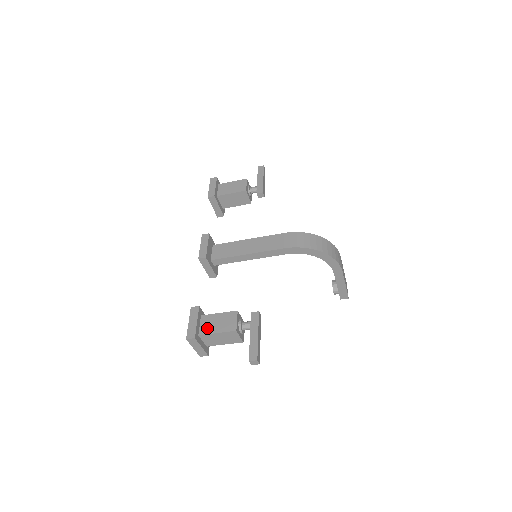
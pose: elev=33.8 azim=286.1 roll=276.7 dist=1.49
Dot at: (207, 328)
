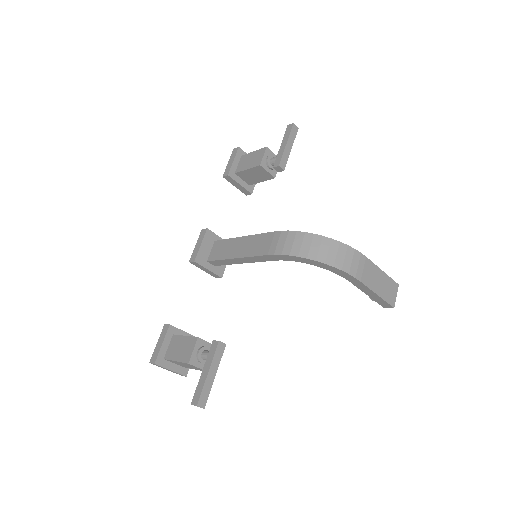
Dot at: (171, 352)
